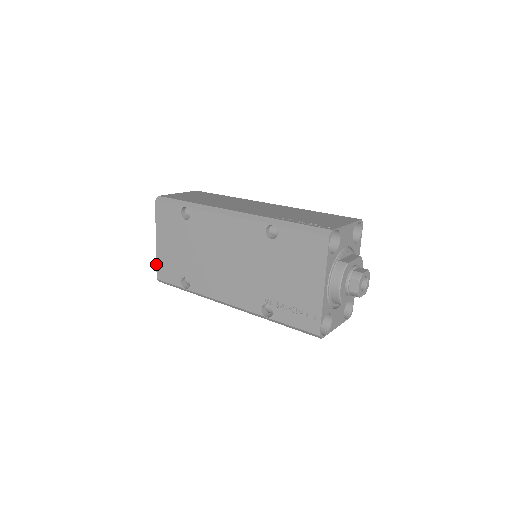
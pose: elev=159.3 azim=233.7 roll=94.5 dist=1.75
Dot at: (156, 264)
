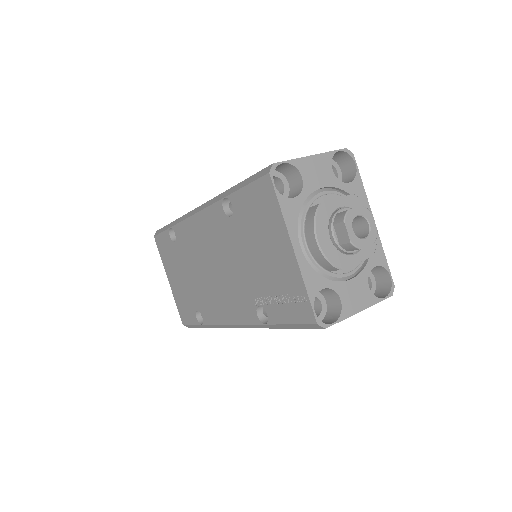
Dot at: (177, 307)
